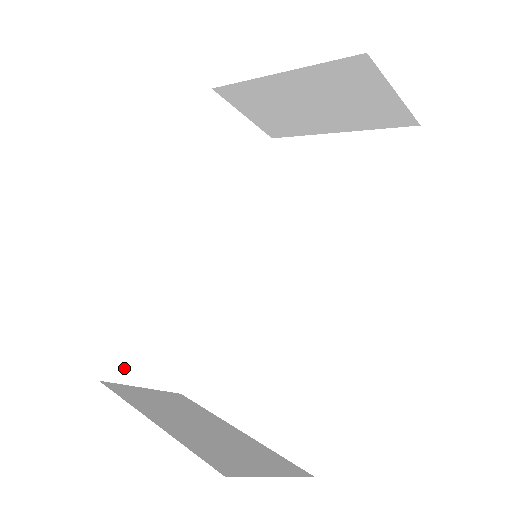
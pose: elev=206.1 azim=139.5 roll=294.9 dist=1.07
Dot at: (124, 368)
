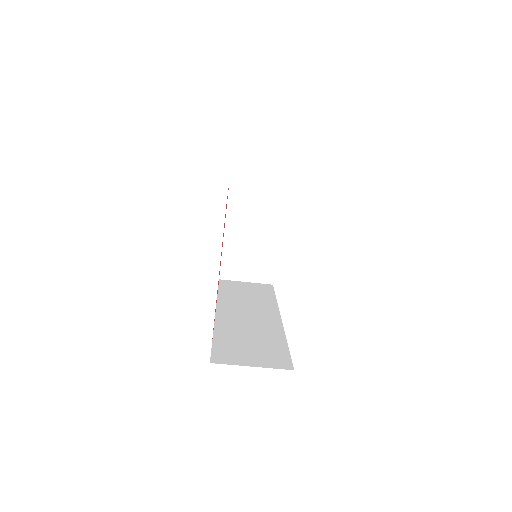
Dot at: (228, 358)
